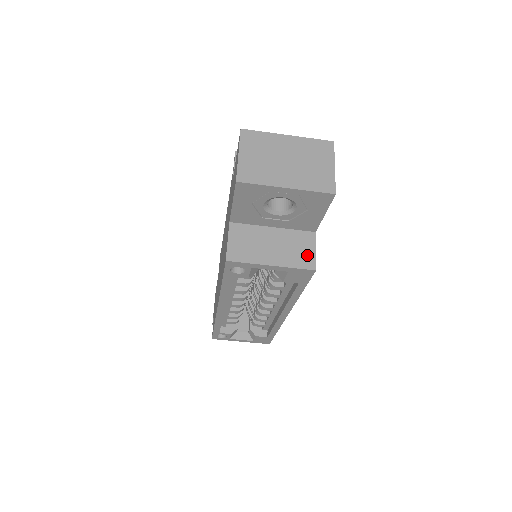
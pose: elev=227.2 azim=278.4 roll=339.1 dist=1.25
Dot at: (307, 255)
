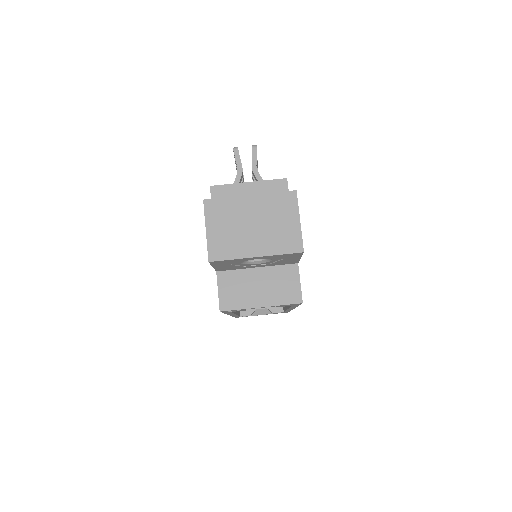
Dot at: (293, 289)
